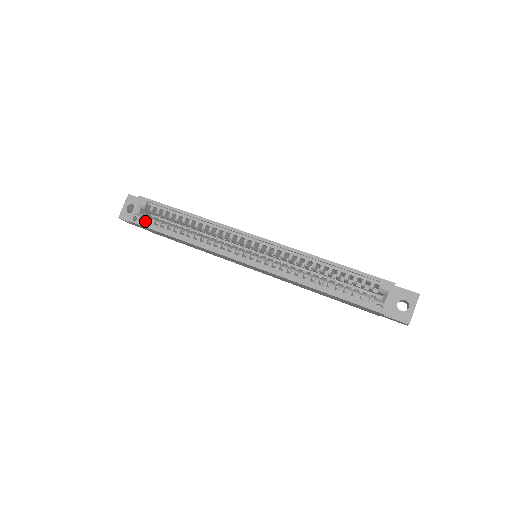
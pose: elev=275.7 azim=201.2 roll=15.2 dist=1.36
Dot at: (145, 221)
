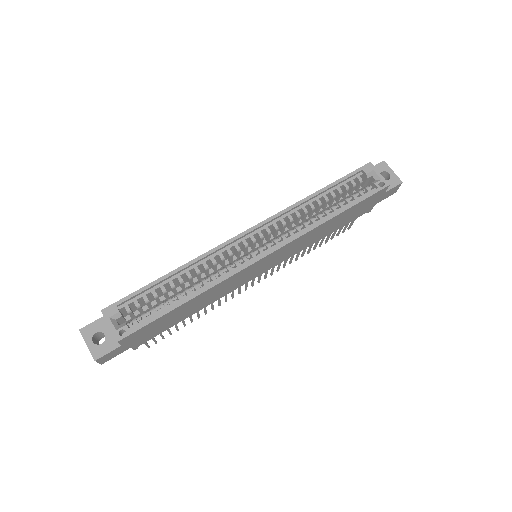
Dot at: (134, 325)
